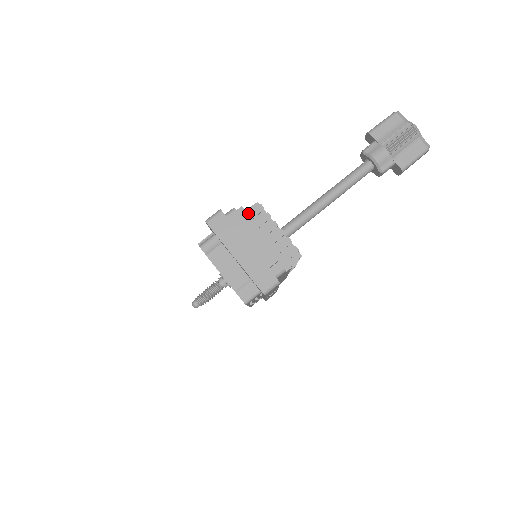
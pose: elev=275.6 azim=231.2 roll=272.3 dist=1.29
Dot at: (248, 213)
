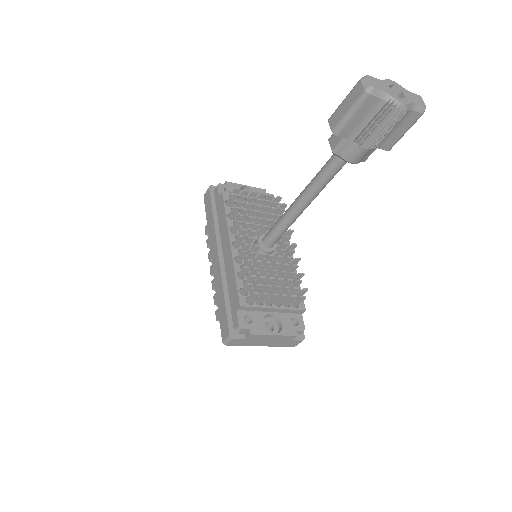
Dot at: (247, 301)
